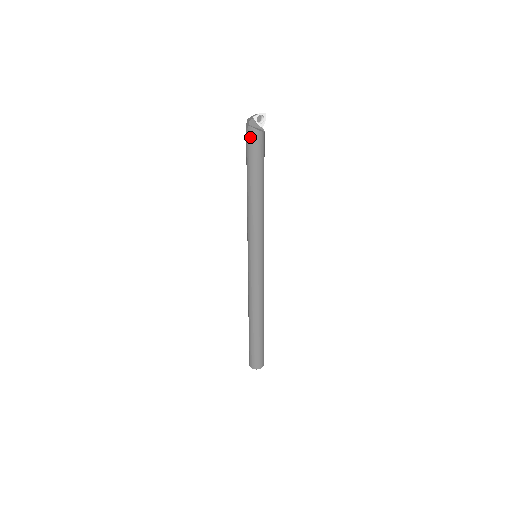
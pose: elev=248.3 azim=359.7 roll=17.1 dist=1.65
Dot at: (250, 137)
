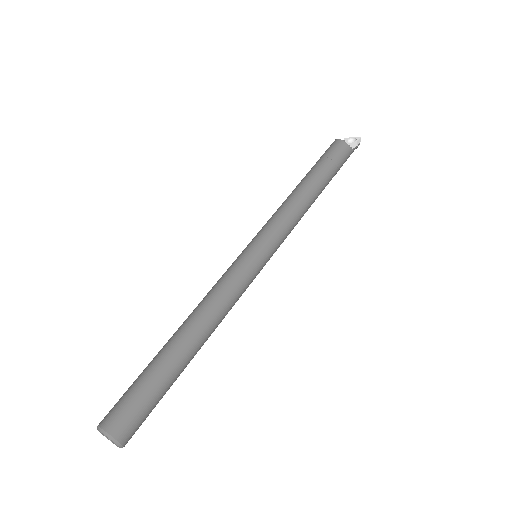
Dot at: occluded
